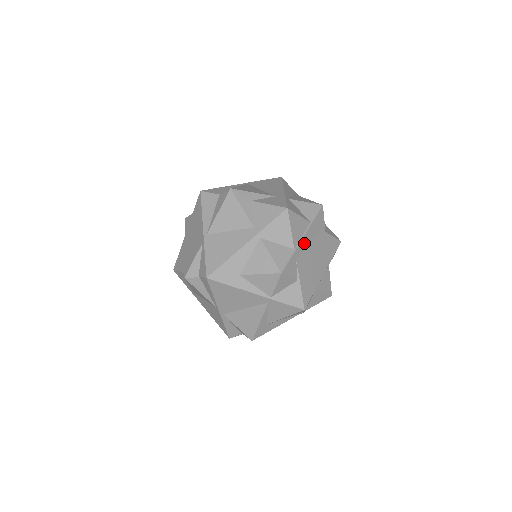
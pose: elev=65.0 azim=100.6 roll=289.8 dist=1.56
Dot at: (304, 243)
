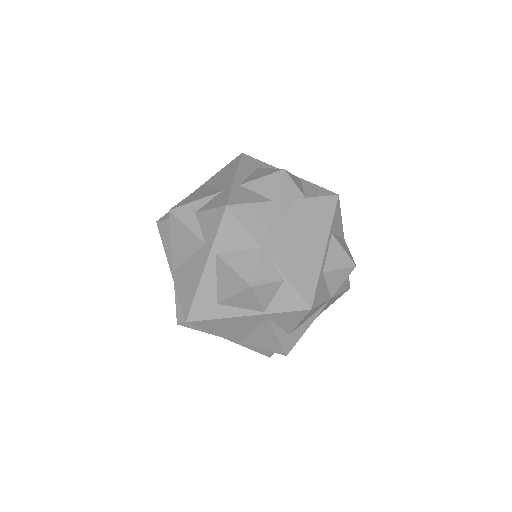
Dot at: (274, 231)
